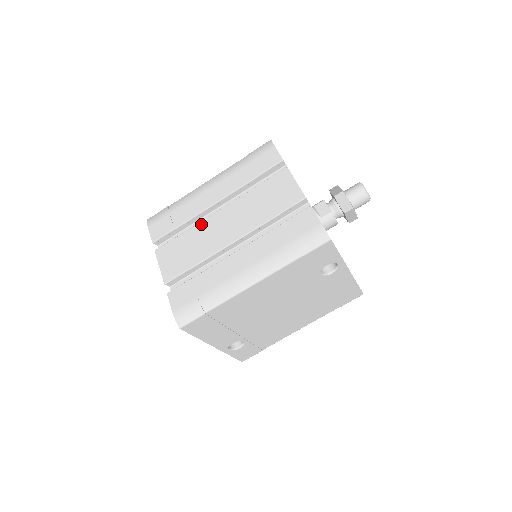
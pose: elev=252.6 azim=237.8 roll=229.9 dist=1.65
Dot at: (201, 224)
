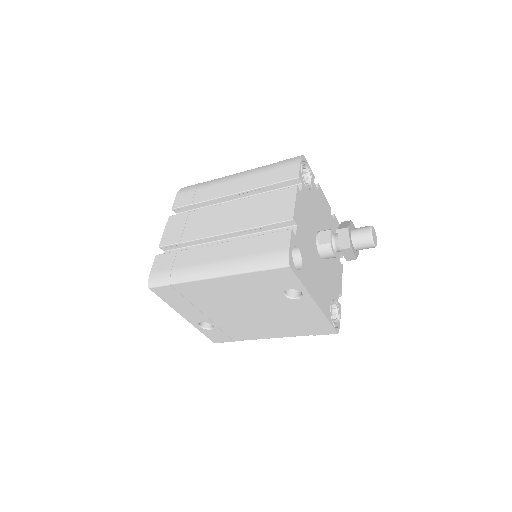
Dot at: (210, 208)
